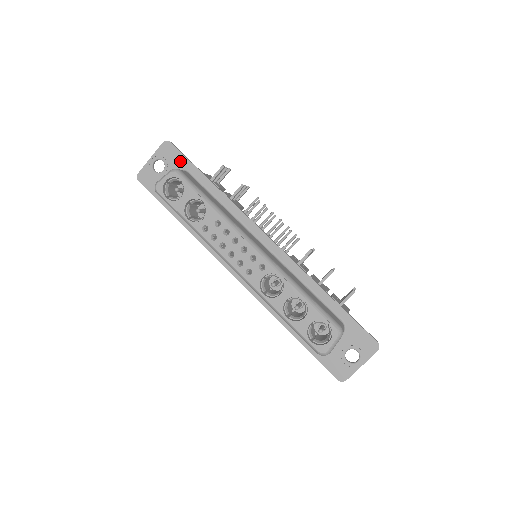
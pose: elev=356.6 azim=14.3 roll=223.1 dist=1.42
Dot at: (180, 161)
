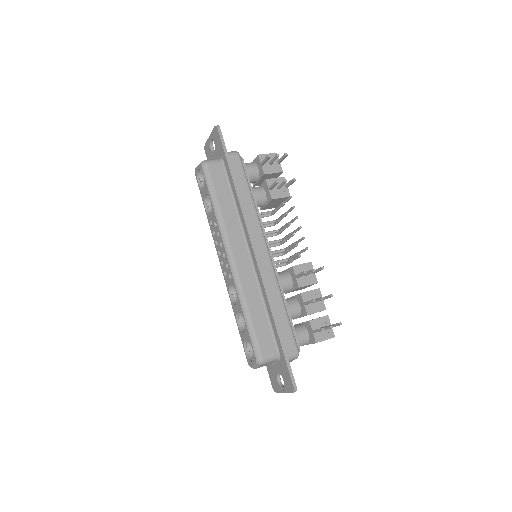
Dot at: (221, 149)
